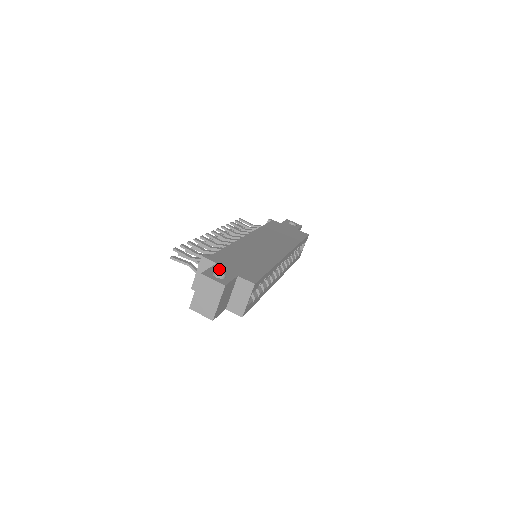
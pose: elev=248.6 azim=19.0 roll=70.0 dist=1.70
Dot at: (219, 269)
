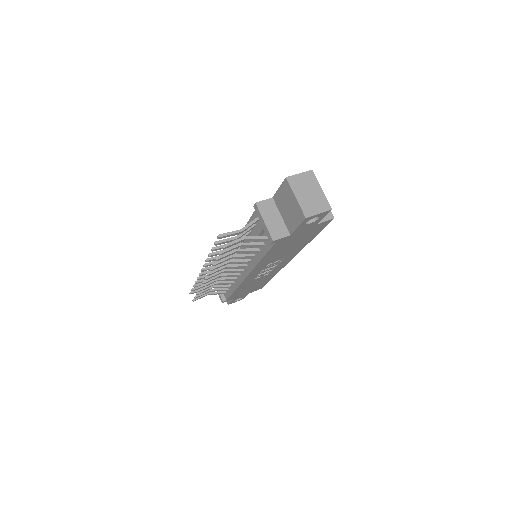
Dot at: occluded
